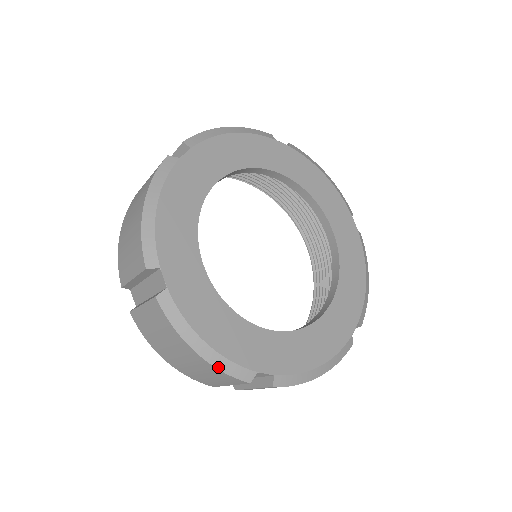
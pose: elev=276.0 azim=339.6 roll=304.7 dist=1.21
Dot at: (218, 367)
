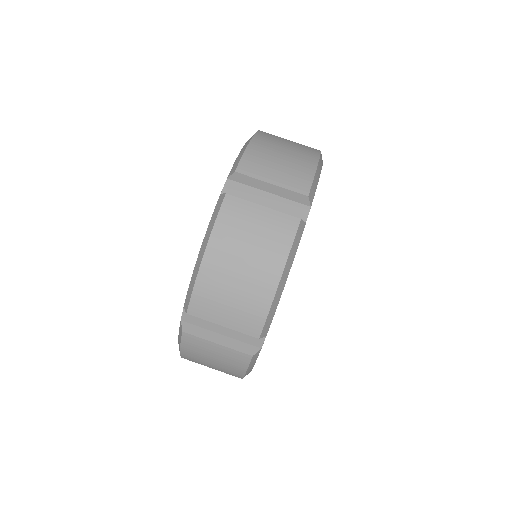
Dot at: occluded
